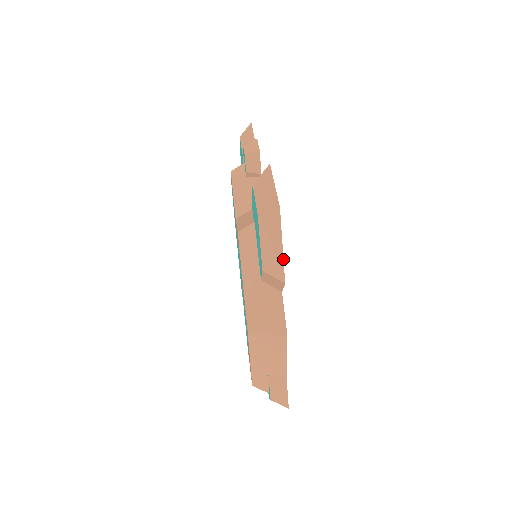
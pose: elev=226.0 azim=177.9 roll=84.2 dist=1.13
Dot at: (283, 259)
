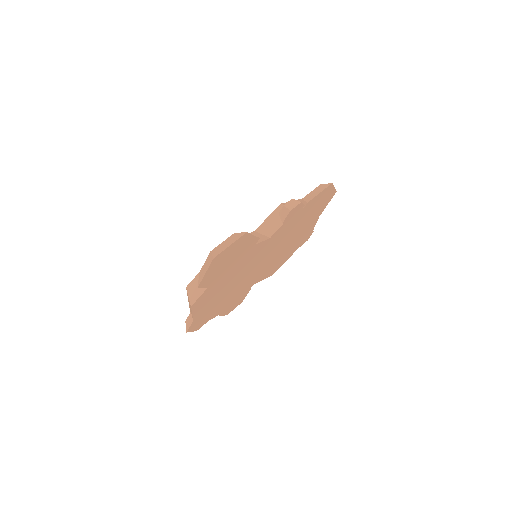
Dot at: (203, 278)
